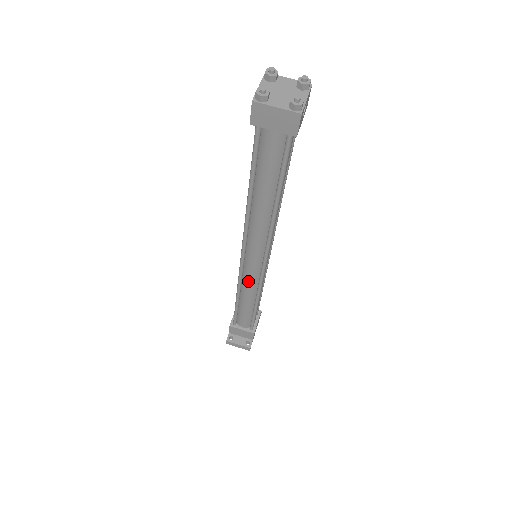
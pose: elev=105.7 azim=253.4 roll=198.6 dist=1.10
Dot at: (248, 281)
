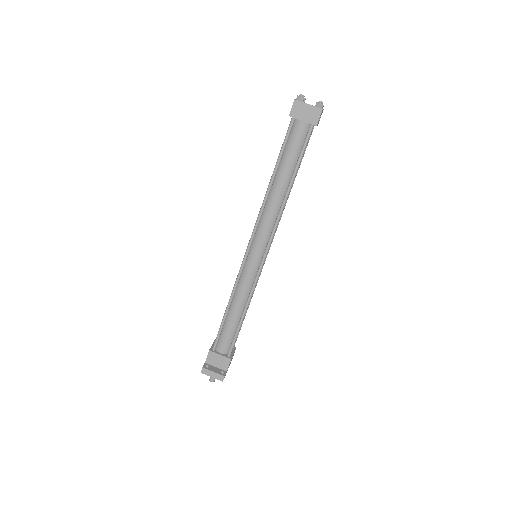
Dot at: (245, 280)
